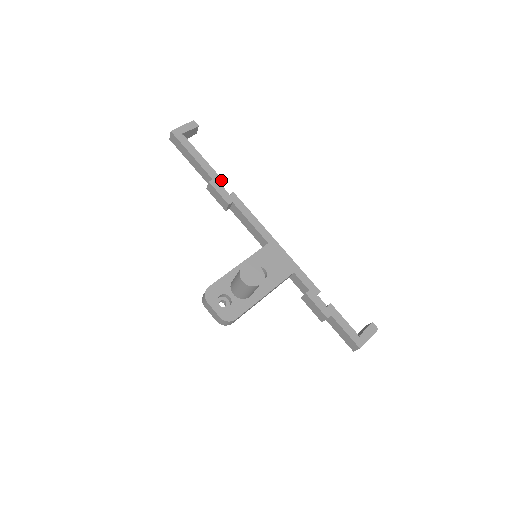
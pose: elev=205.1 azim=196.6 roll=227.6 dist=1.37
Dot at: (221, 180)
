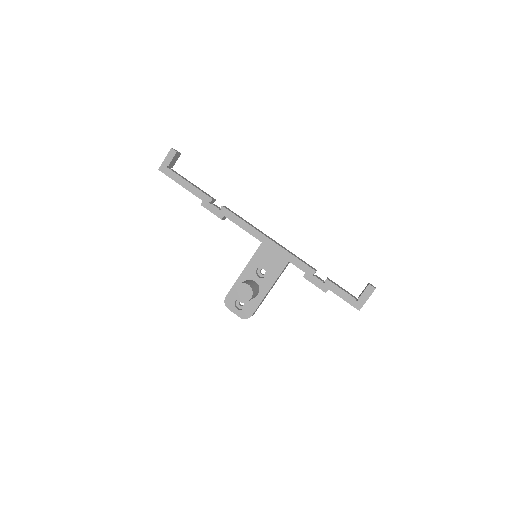
Dot at: (209, 198)
